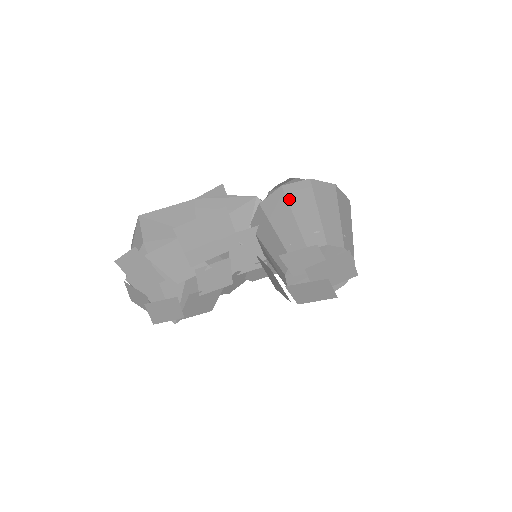
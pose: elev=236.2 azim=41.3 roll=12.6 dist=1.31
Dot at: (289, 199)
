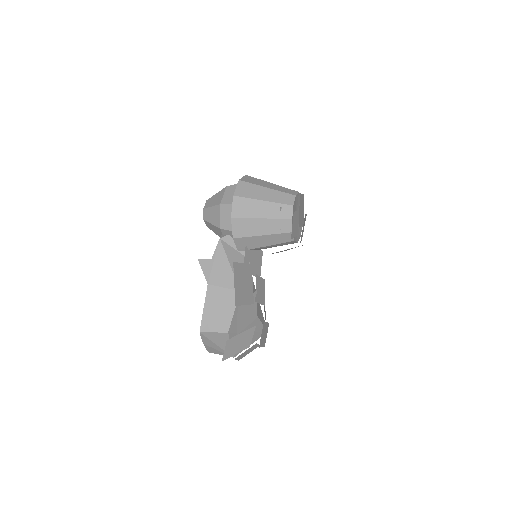
Dot at: (245, 216)
